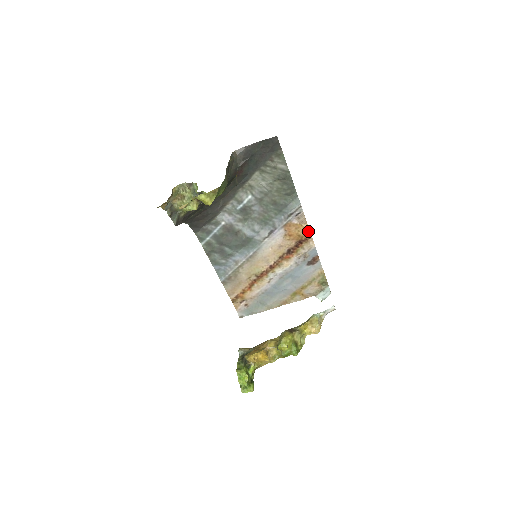
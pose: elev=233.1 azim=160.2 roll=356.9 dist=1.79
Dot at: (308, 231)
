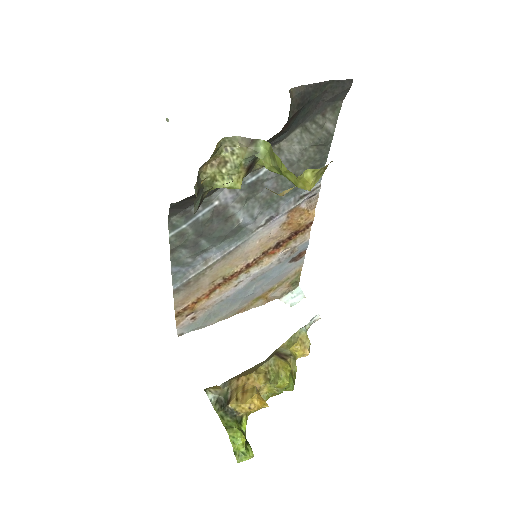
Dot at: (312, 219)
